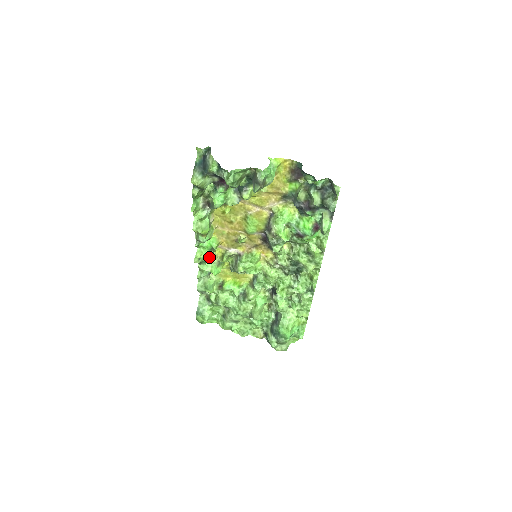
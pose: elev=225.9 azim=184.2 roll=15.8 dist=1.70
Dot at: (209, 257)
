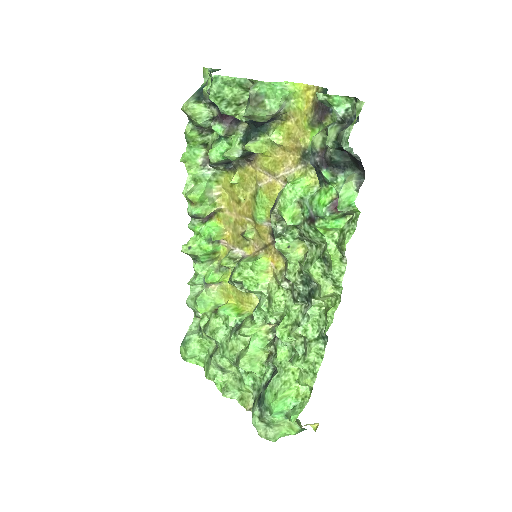
Dot at: (212, 259)
